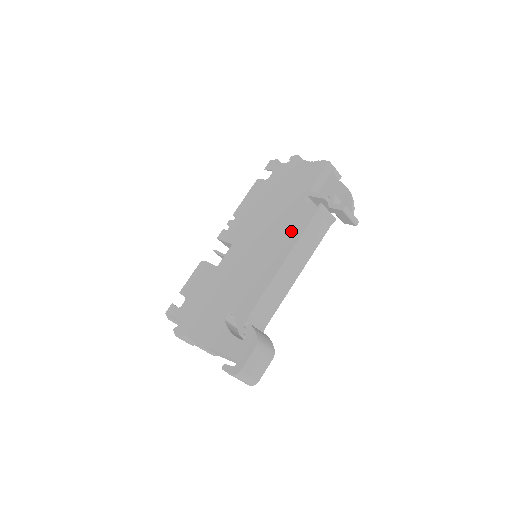
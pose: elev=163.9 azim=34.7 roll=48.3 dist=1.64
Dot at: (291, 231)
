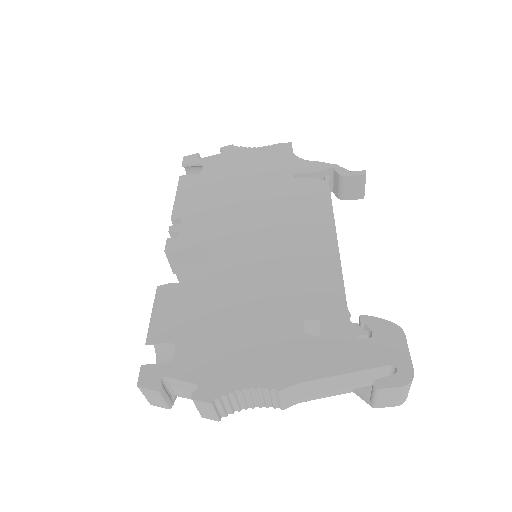
Dot at: (311, 207)
